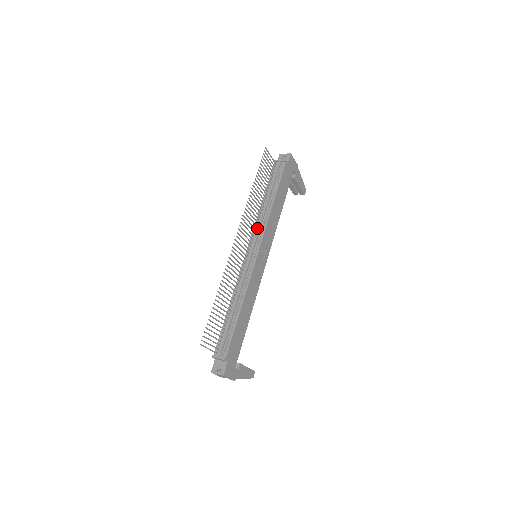
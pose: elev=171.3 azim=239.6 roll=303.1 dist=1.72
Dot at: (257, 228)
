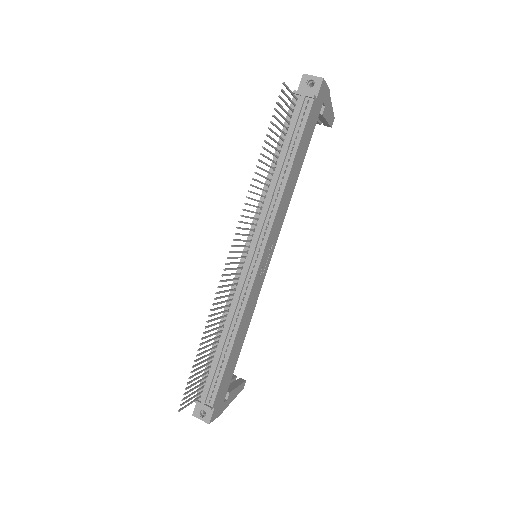
Dot at: (260, 219)
